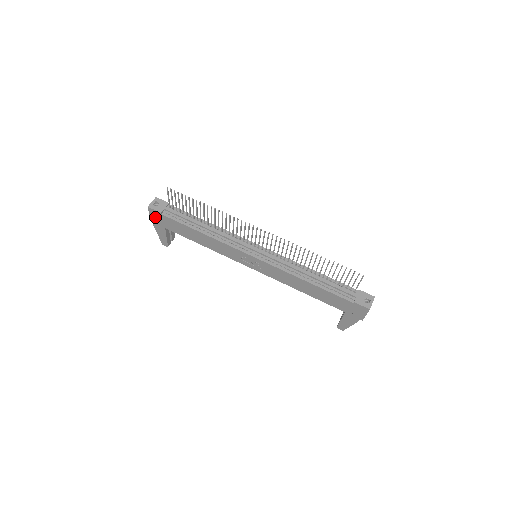
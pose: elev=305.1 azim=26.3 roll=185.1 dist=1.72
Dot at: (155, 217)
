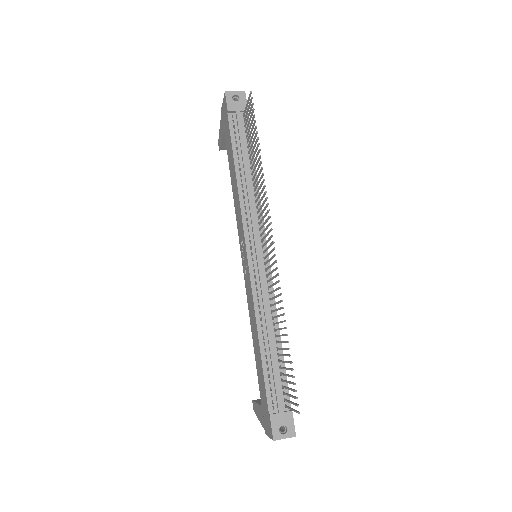
Dot at: (224, 109)
